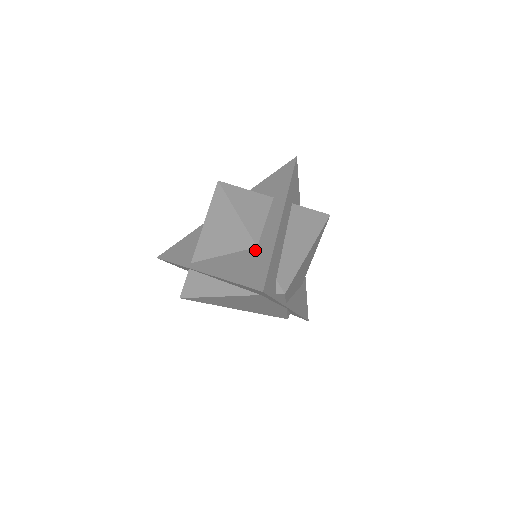
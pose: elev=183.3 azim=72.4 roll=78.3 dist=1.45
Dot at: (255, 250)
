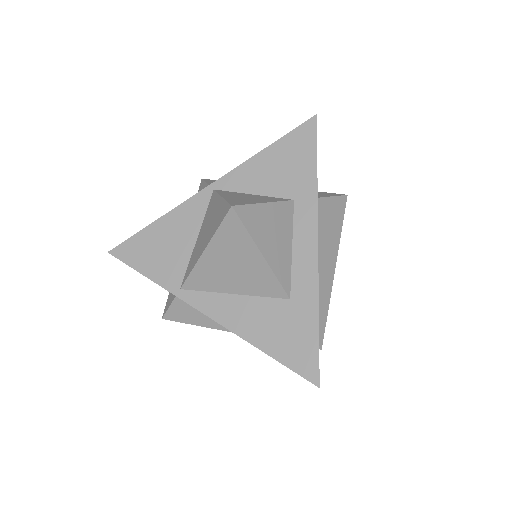
Dot at: (288, 305)
